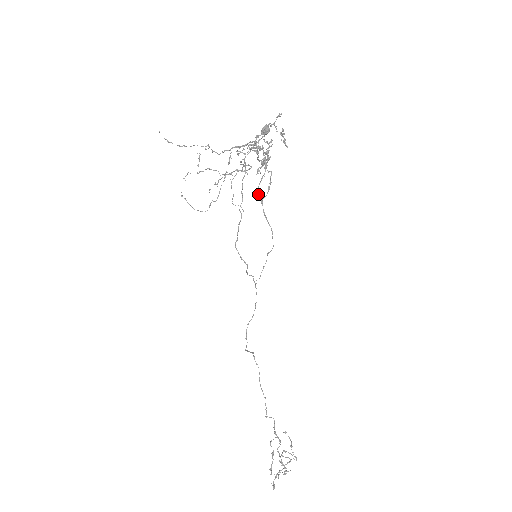
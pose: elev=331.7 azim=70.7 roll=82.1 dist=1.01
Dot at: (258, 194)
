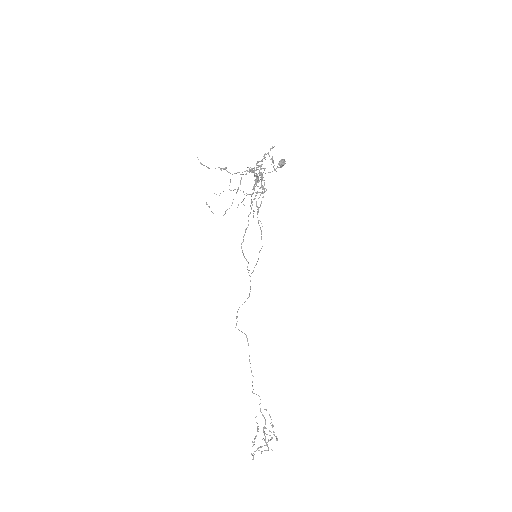
Dot at: (257, 206)
